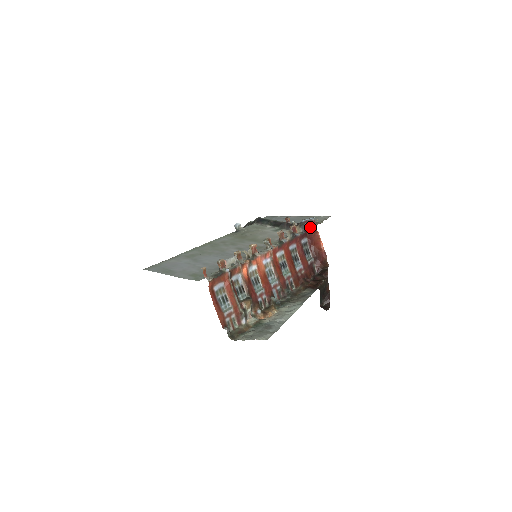
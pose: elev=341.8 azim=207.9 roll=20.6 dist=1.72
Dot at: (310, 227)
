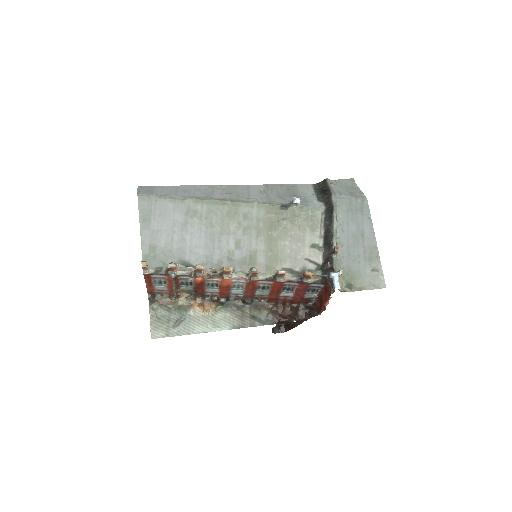
Dot at: (330, 286)
